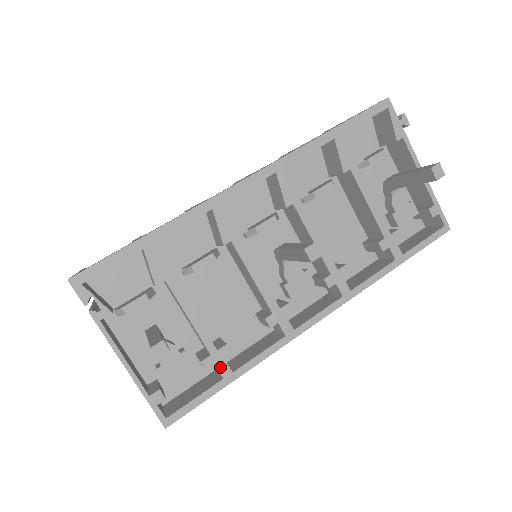
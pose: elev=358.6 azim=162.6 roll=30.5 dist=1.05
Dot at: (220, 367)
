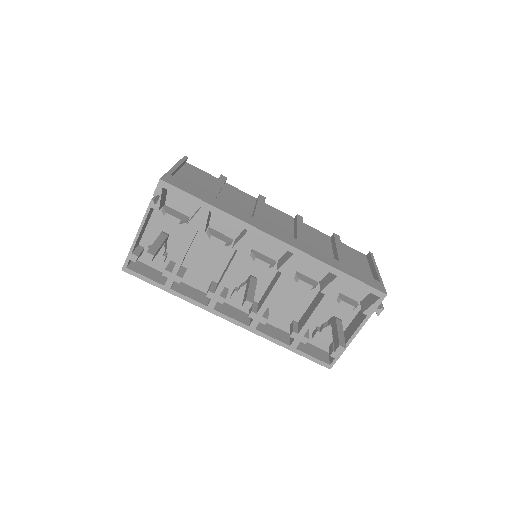
Dot at: (169, 281)
